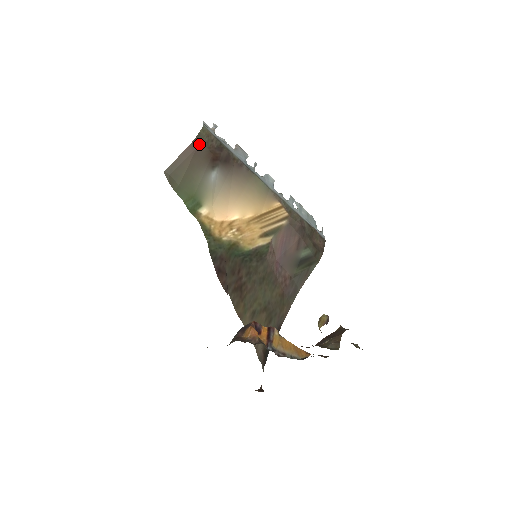
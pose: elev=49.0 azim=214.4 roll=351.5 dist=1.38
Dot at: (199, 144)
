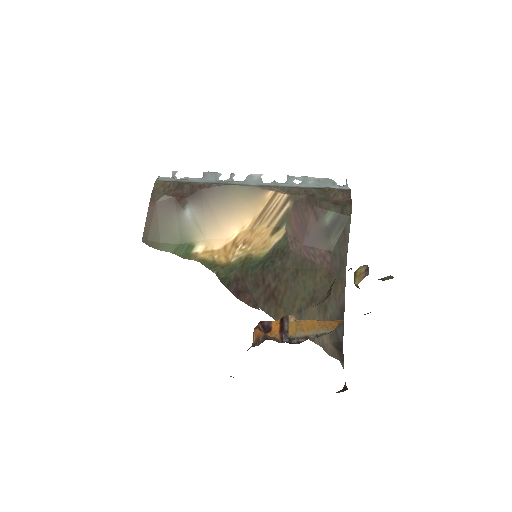
Dot at: (157, 198)
